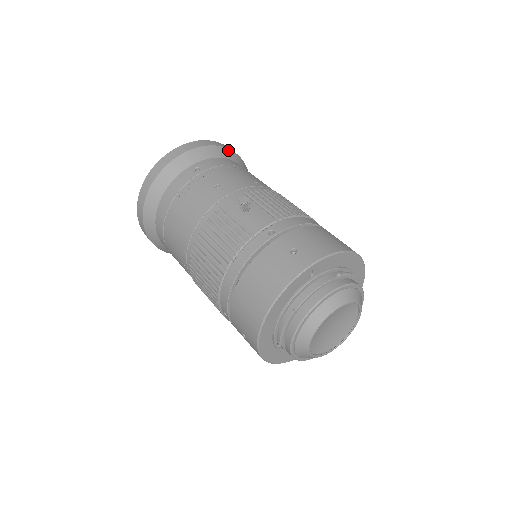
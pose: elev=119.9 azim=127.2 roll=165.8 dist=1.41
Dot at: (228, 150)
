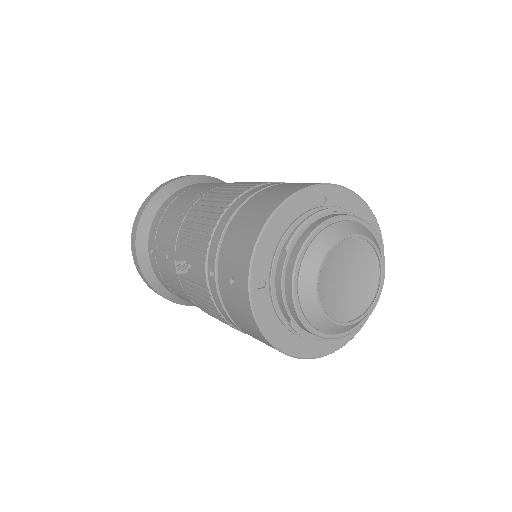
Dot at: (154, 197)
